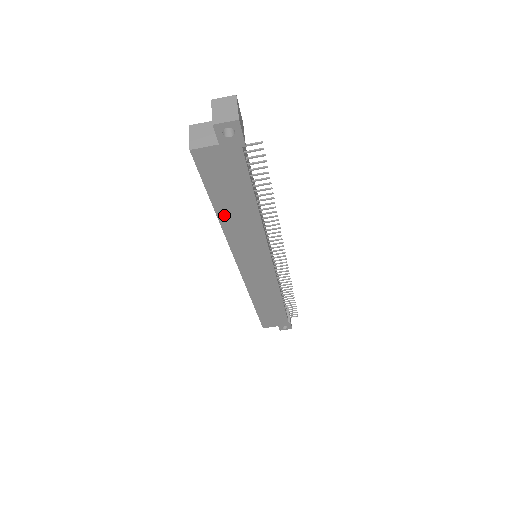
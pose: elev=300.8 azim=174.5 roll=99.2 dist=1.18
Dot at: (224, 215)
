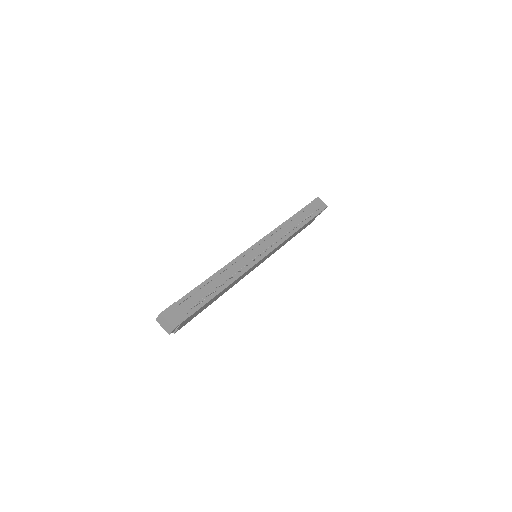
Dot at: (217, 298)
